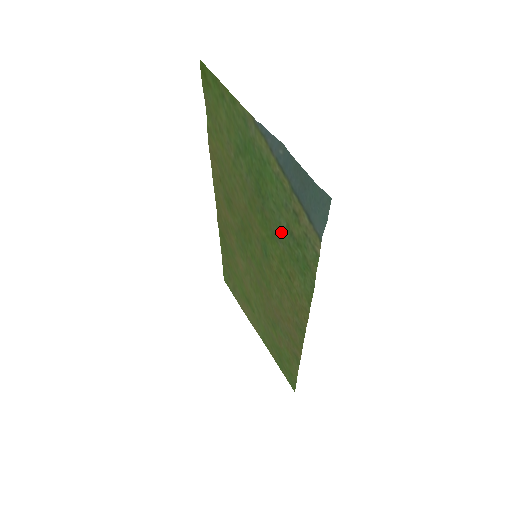
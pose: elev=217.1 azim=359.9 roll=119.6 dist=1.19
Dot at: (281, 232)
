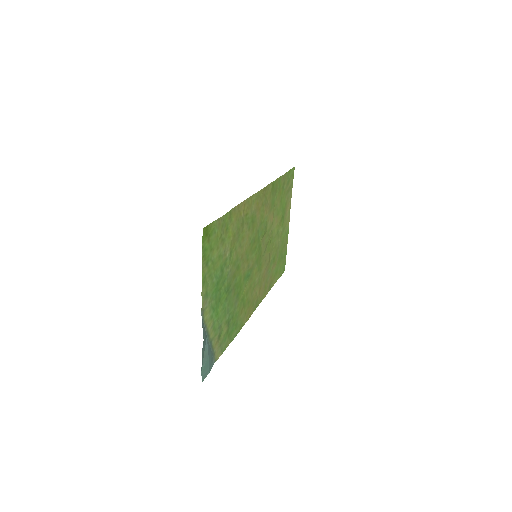
Dot at: (232, 310)
